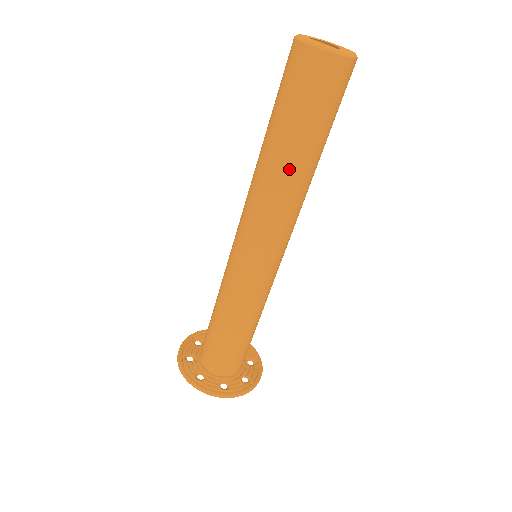
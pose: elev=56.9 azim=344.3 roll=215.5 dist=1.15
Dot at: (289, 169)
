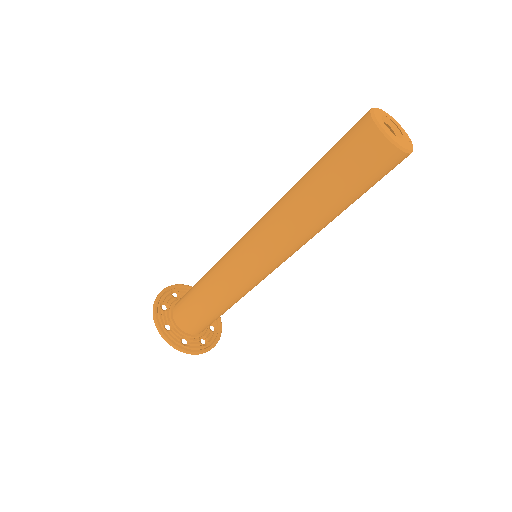
Dot at: (303, 196)
